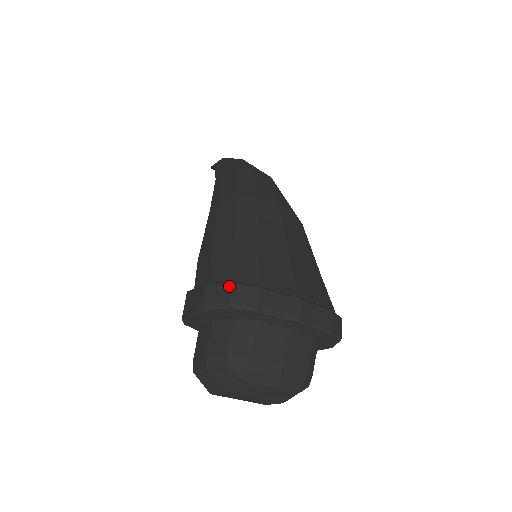
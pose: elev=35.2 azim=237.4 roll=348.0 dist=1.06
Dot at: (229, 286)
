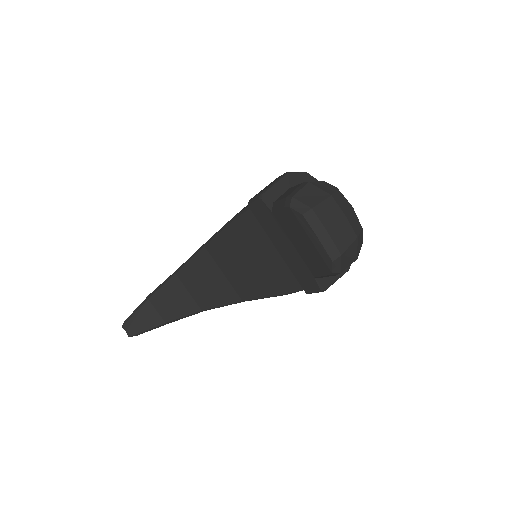
Dot at: occluded
